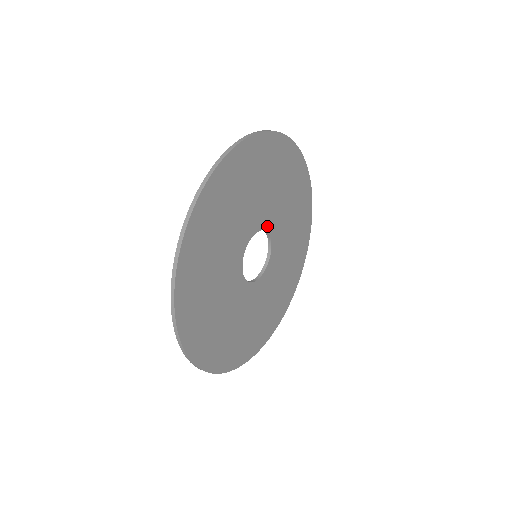
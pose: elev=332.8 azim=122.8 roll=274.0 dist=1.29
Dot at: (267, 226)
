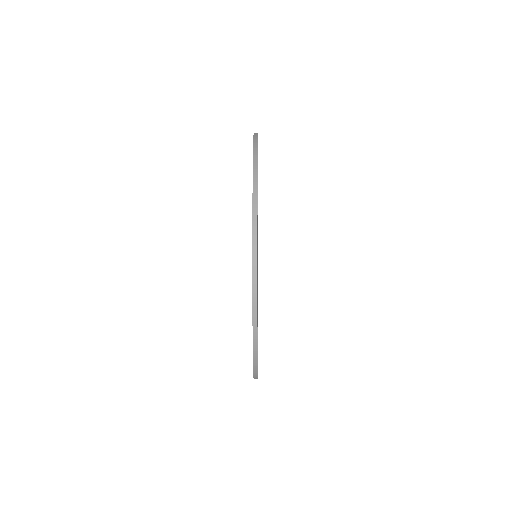
Dot at: occluded
